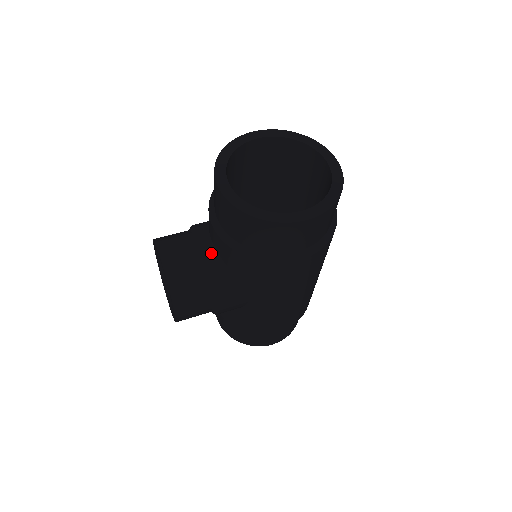
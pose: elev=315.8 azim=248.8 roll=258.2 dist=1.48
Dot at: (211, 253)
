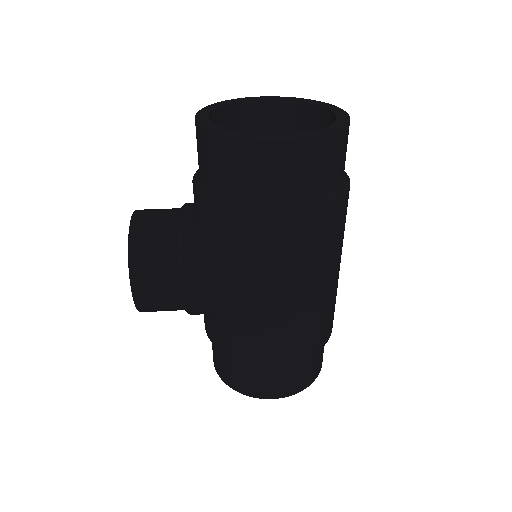
Dot at: (188, 218)
